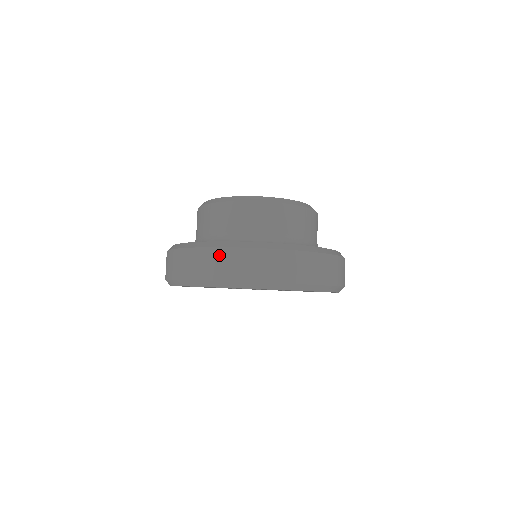
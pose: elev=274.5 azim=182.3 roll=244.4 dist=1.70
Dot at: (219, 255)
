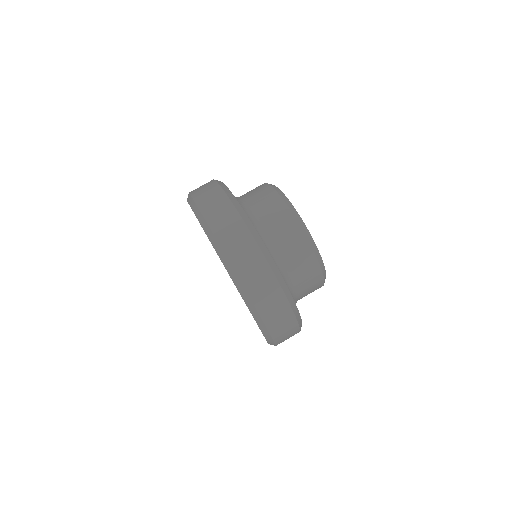
Dot at: (280, 301)
